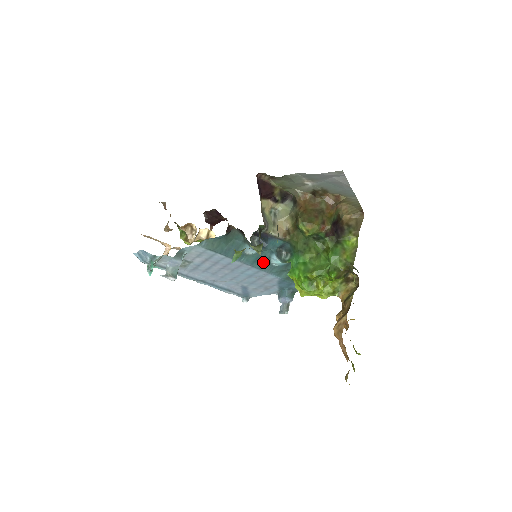
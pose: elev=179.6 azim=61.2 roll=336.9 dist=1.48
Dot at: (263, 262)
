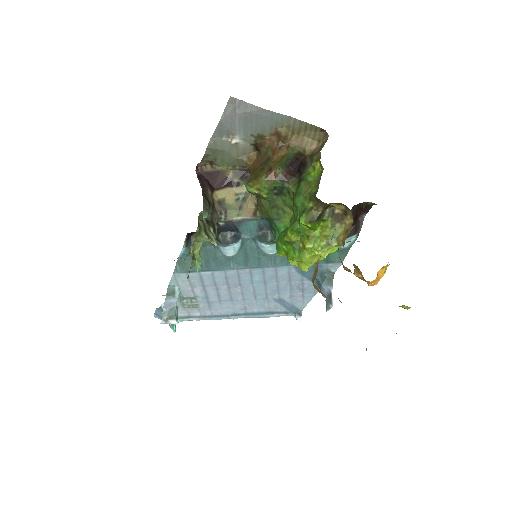
Dot at: (256, 257)
